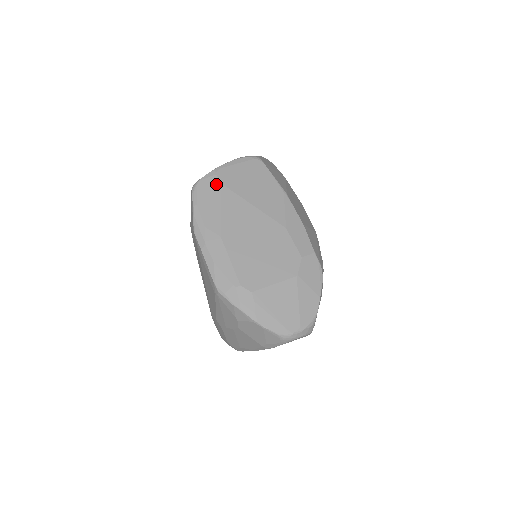
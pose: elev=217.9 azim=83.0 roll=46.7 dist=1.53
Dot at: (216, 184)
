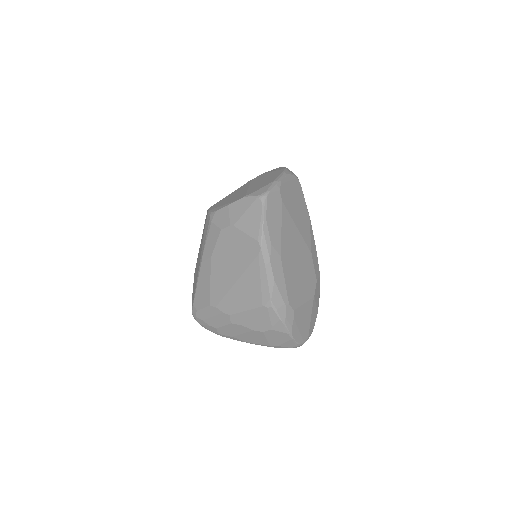
Dot at: (279, 201)
